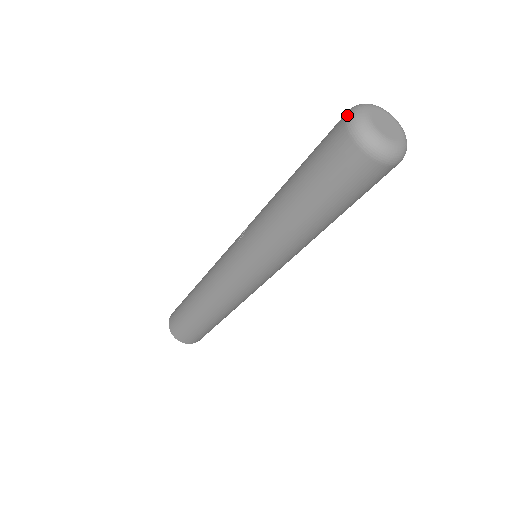
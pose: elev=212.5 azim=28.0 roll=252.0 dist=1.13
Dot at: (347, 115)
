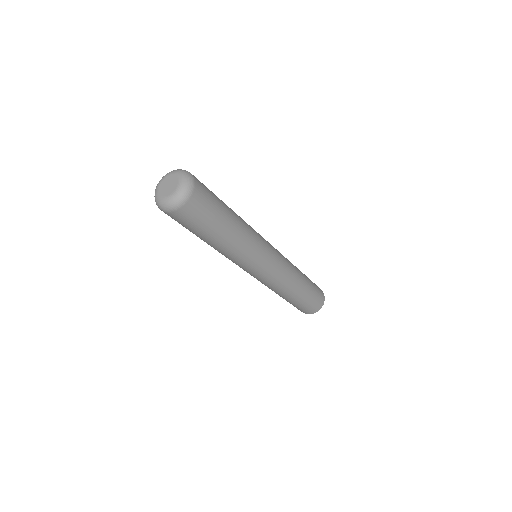
Dot at: occluded
